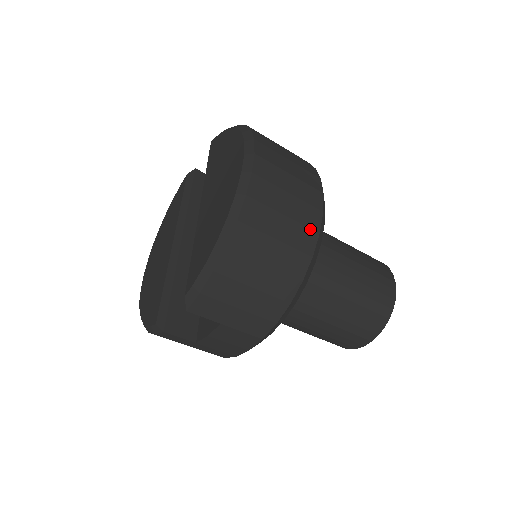
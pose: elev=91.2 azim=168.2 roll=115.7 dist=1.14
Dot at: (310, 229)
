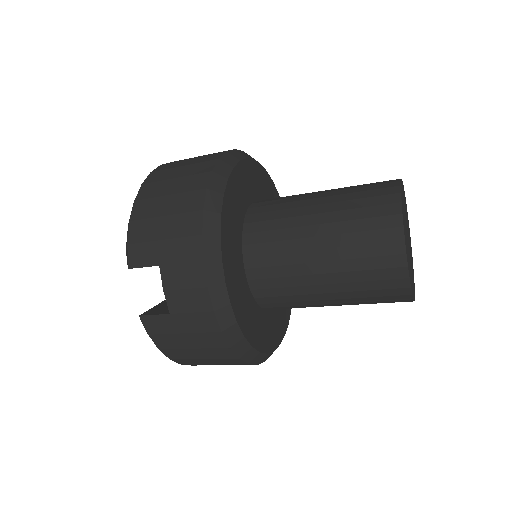
Dot at: (209, 161)
